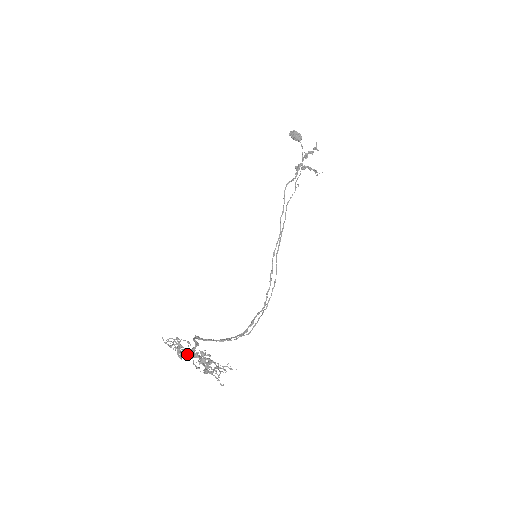
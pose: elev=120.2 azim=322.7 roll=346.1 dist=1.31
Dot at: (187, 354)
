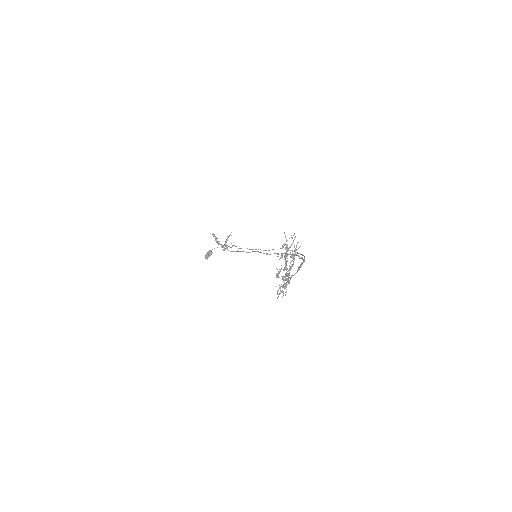
Dot at: (288, 278)
